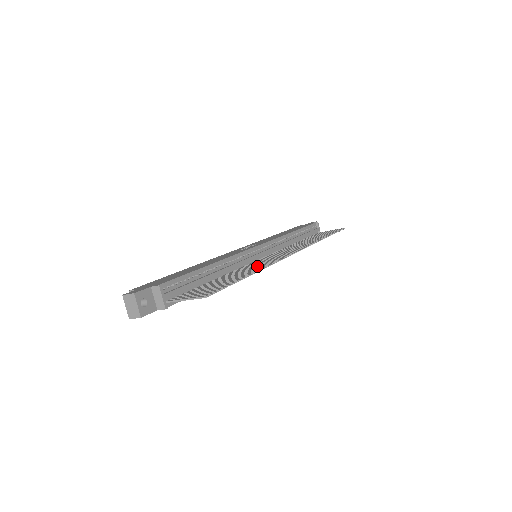
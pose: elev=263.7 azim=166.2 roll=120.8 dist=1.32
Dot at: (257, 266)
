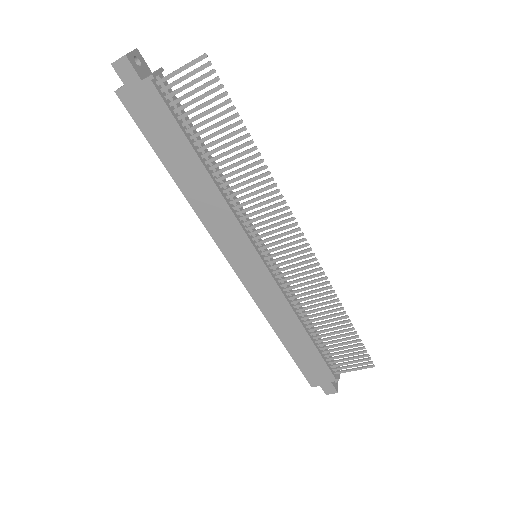
Dot at: (259, 191)
